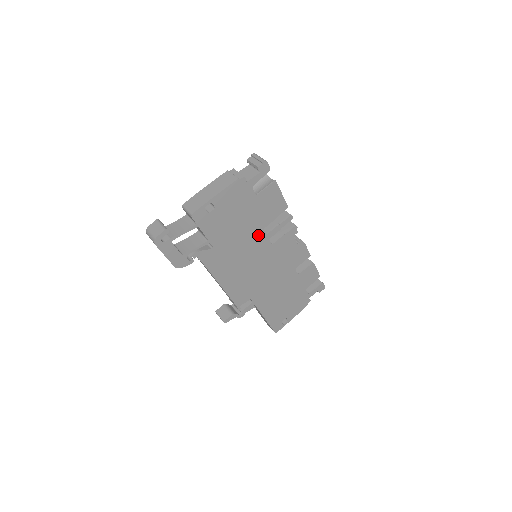
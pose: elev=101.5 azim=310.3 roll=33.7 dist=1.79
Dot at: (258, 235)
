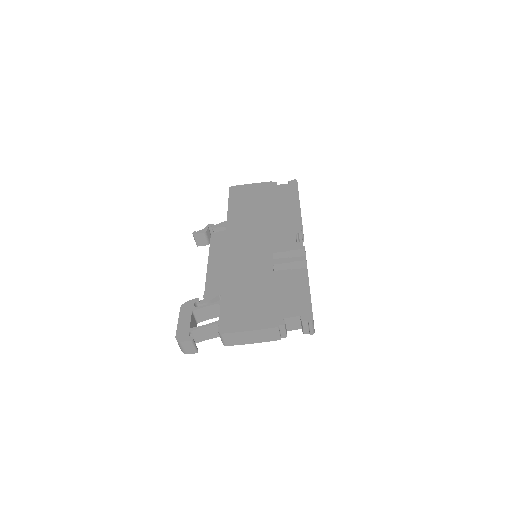
Dot at: occluded
